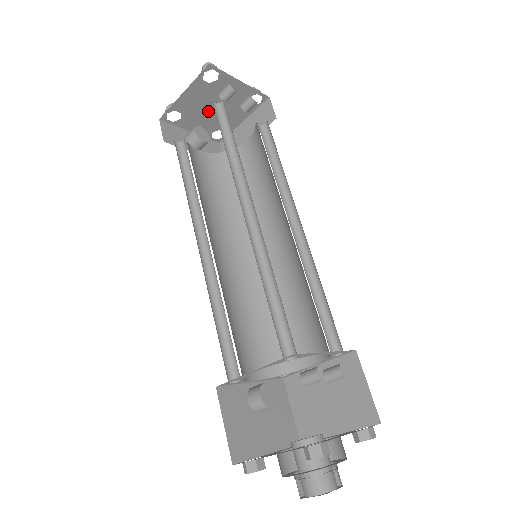
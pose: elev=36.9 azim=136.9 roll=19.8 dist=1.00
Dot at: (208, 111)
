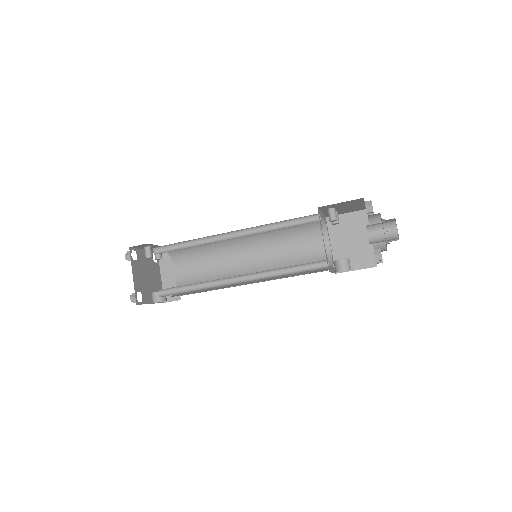
Dot at: (147, 281)
